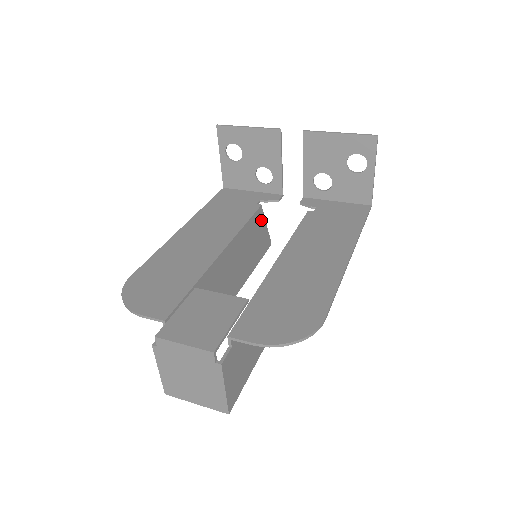
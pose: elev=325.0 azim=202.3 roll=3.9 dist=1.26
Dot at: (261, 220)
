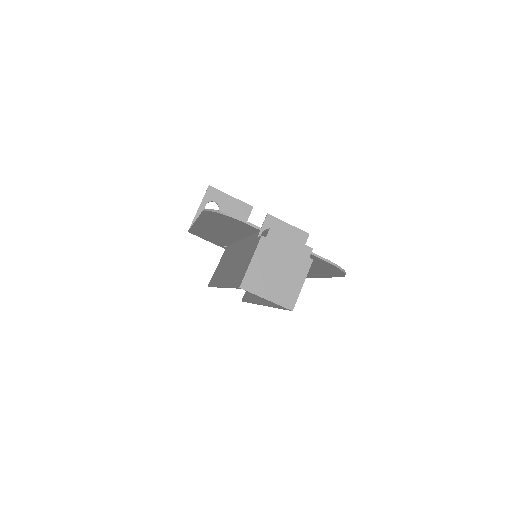
Dot at: occluded
